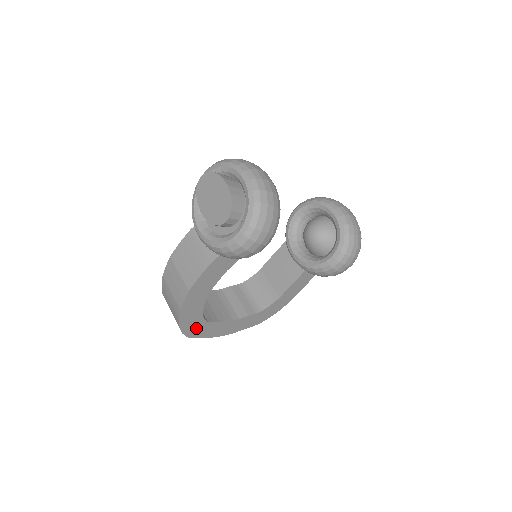
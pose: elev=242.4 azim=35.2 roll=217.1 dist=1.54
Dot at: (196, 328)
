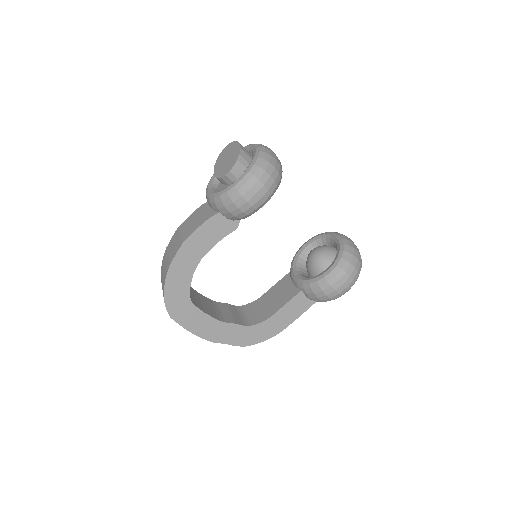
Dot at: (179, 306)
